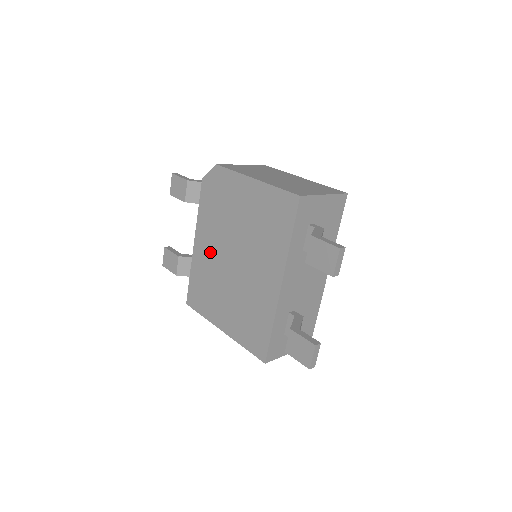
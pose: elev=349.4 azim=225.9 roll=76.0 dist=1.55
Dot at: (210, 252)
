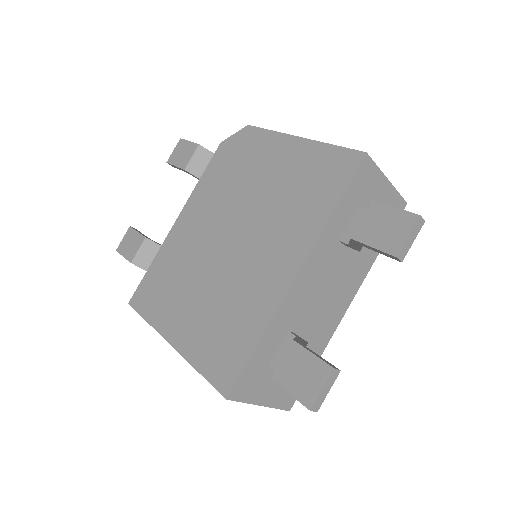
Dot at: (196, 231)
